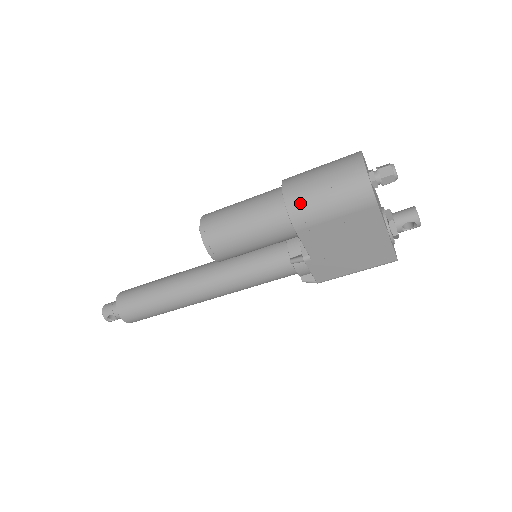
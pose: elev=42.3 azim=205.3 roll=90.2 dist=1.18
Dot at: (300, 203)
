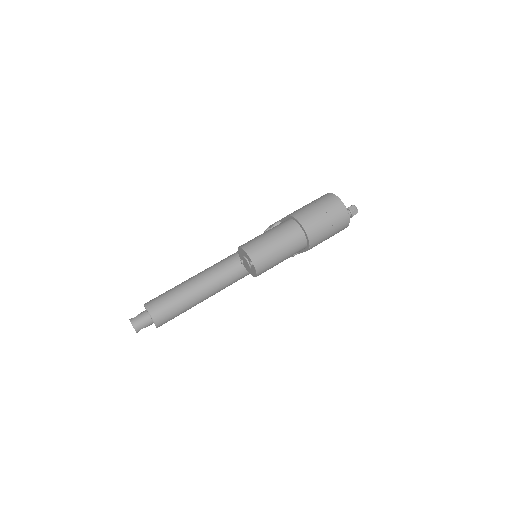
Dot at: (317, 239)
